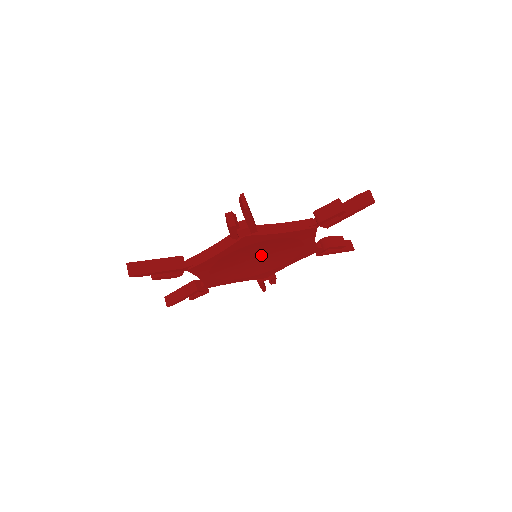
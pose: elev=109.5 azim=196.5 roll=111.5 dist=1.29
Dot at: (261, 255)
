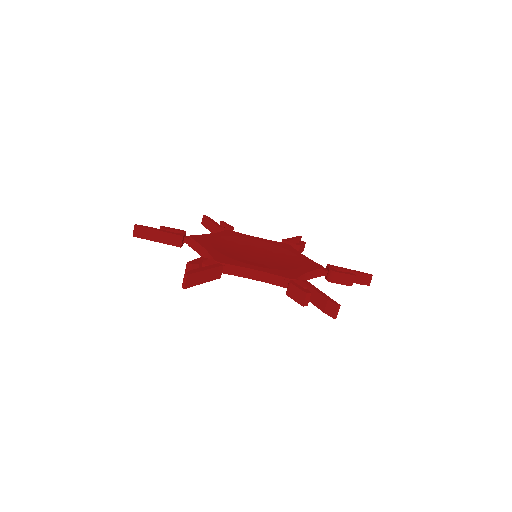
Dot at: occluded
